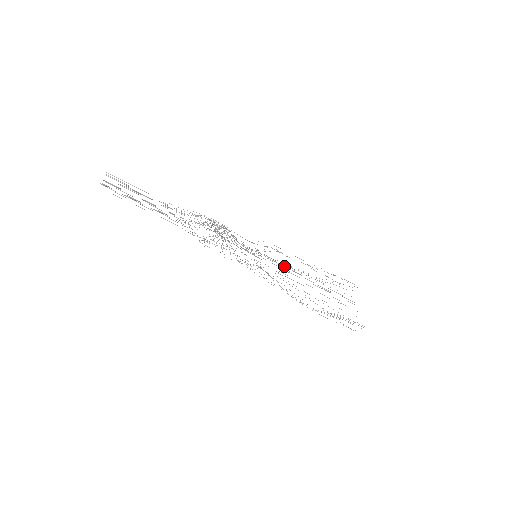
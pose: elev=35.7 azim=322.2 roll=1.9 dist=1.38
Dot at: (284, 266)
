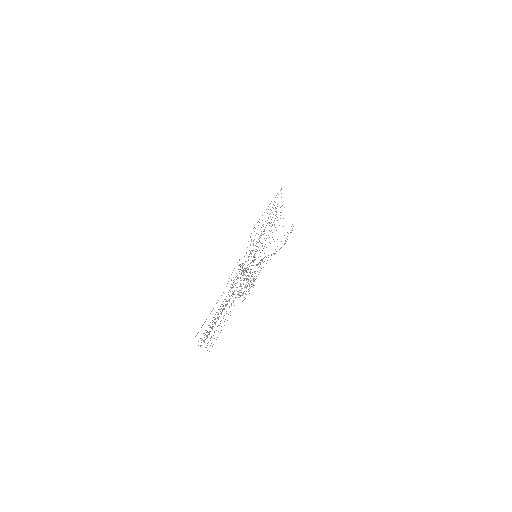
Dot at: occluded
